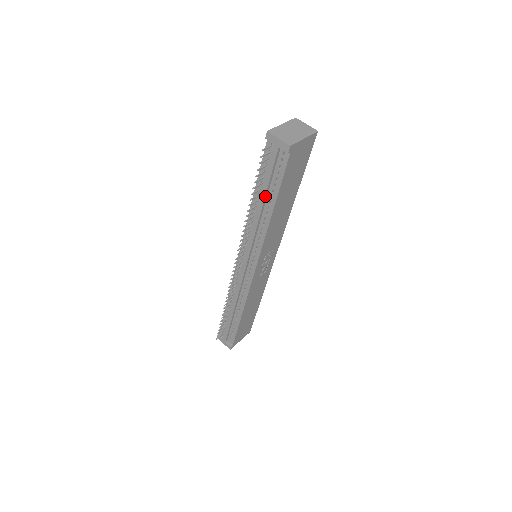
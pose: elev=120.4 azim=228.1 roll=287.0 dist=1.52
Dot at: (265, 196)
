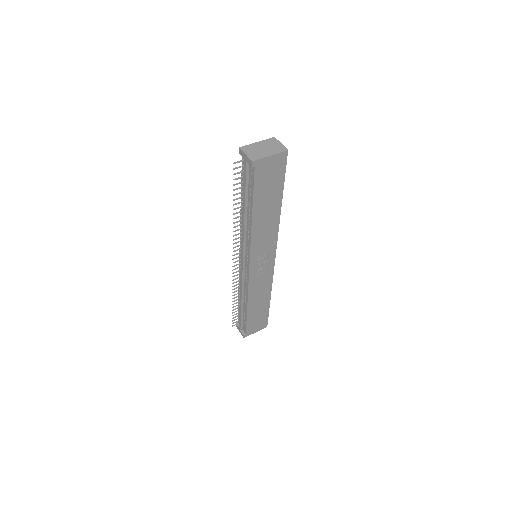
Dot at: (245, 203)
